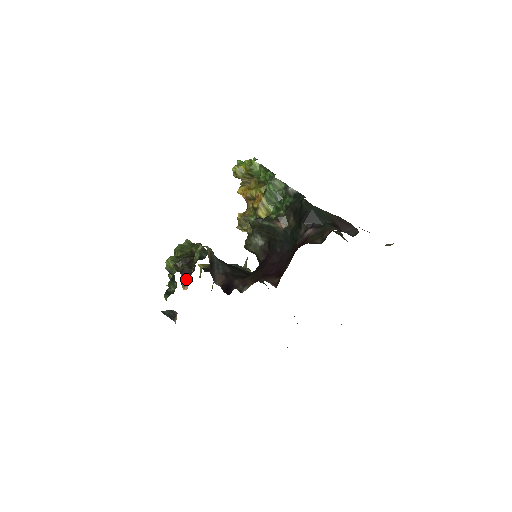
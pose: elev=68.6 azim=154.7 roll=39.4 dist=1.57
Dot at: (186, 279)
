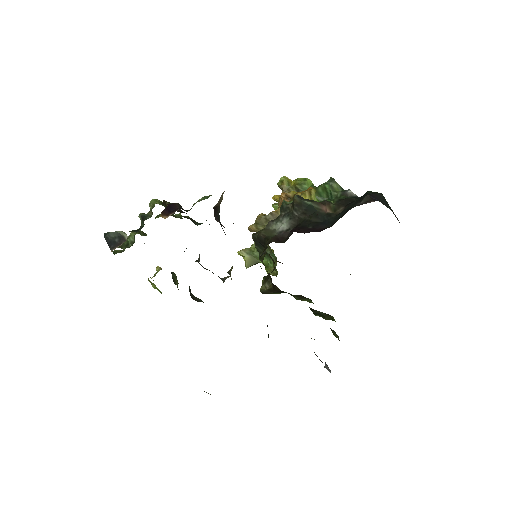
Dot at: (171, 211)
